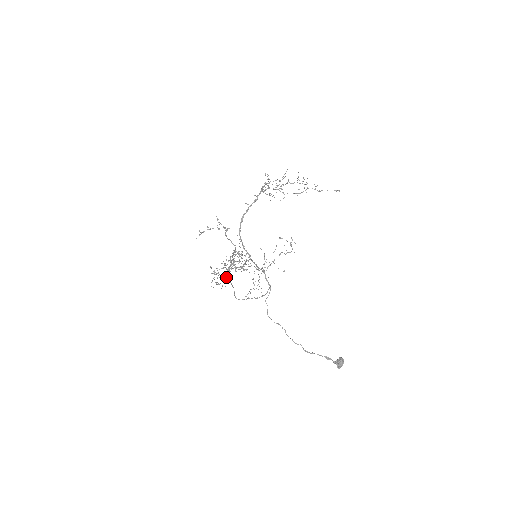
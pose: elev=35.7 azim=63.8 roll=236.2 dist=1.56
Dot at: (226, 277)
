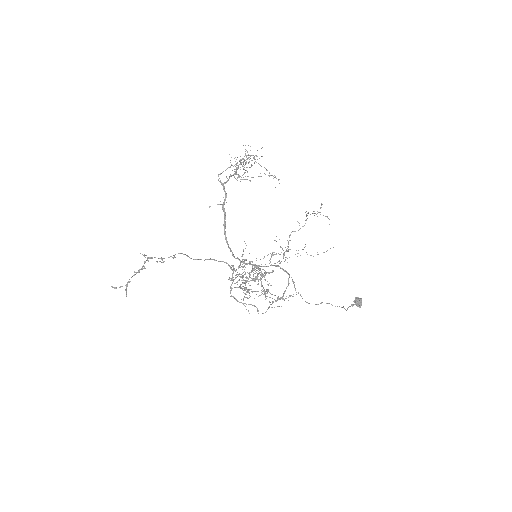
Dot at: (268, 291)
